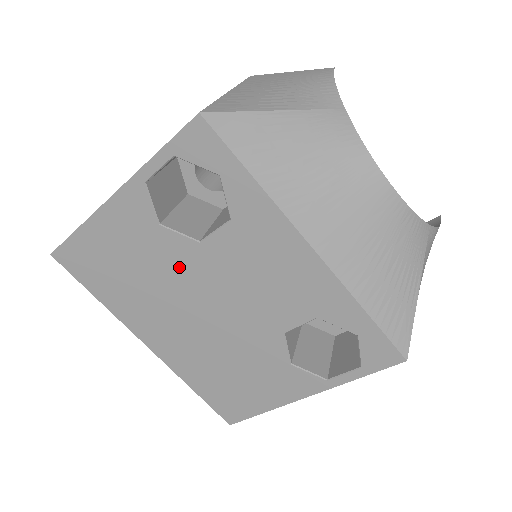
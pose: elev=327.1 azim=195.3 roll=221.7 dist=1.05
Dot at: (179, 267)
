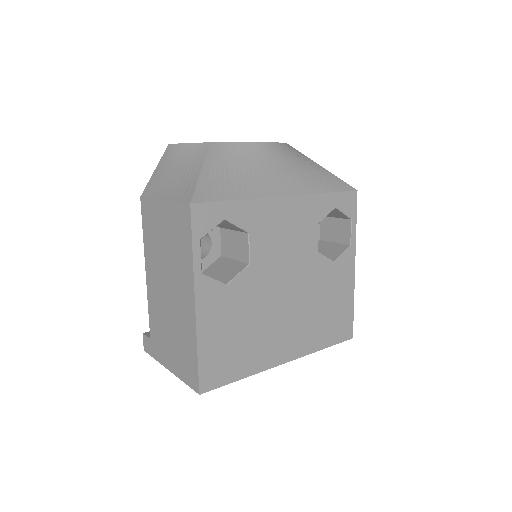
Dot at: (255, 292)
